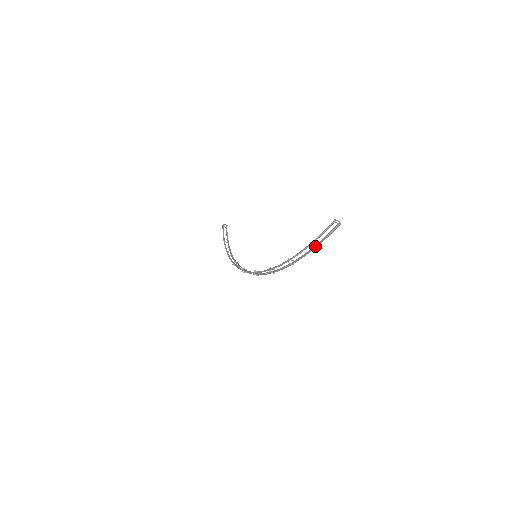
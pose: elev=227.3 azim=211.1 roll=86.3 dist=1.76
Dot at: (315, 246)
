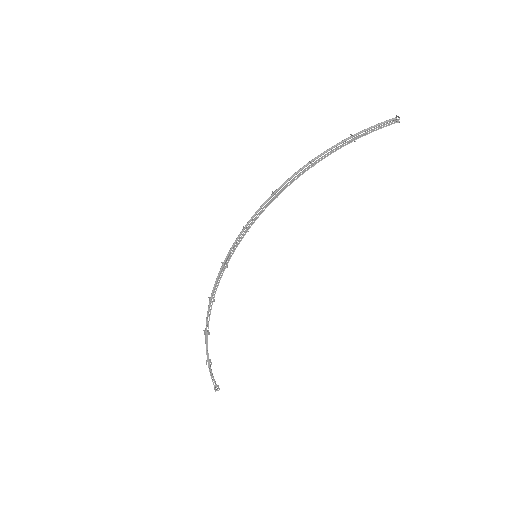
Dot at: (355, 138)
